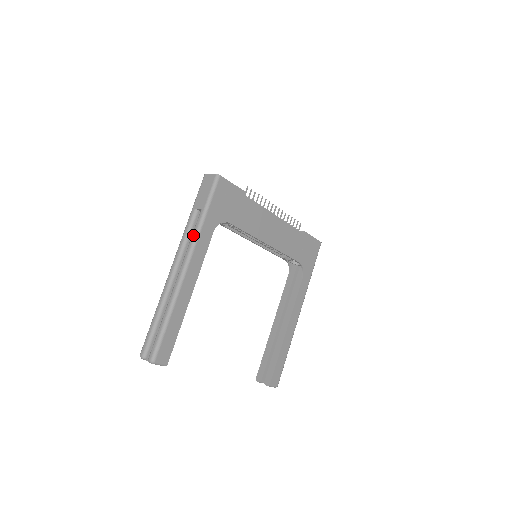
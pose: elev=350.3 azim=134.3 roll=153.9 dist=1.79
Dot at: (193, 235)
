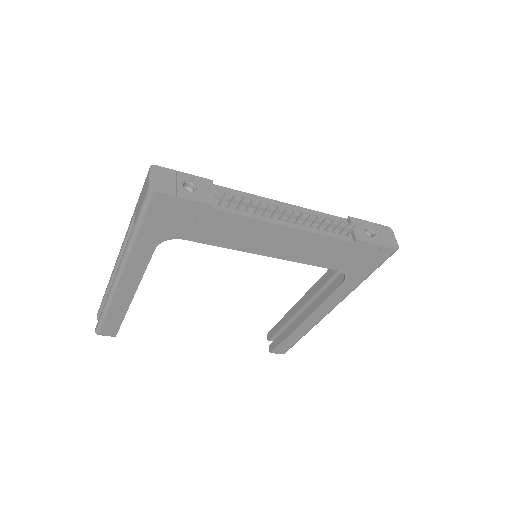
Dot at: (125, 248)
